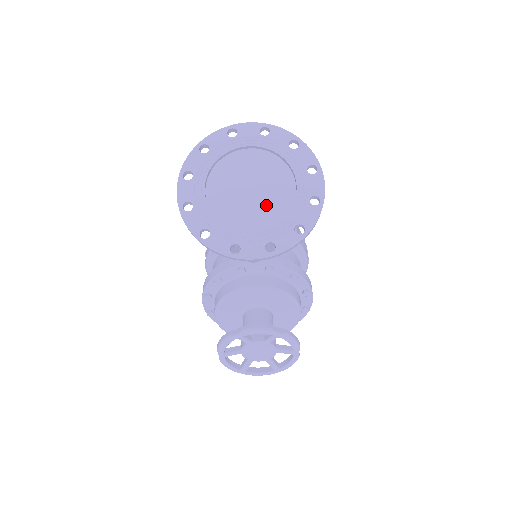
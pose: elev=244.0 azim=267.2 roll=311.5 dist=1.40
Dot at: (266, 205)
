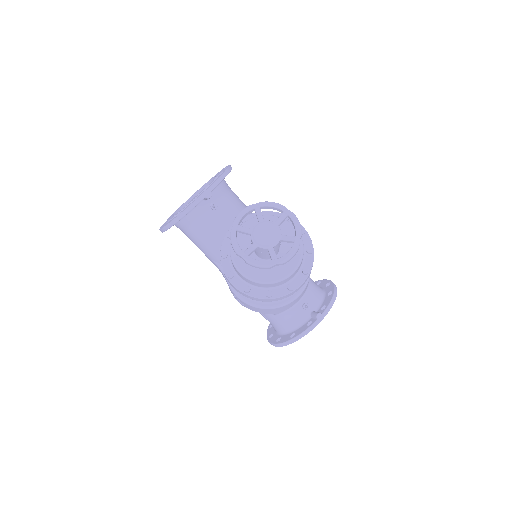
Dot at: occluded
